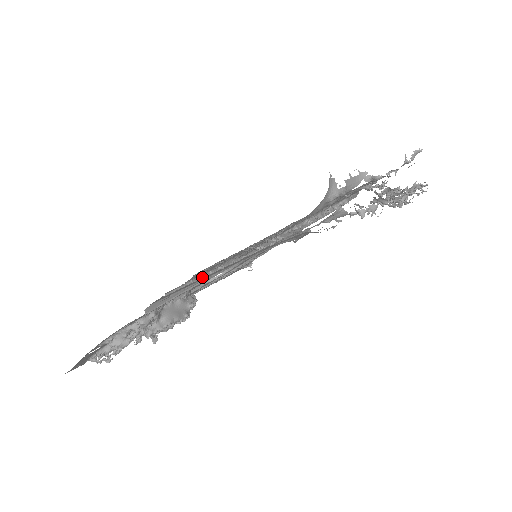
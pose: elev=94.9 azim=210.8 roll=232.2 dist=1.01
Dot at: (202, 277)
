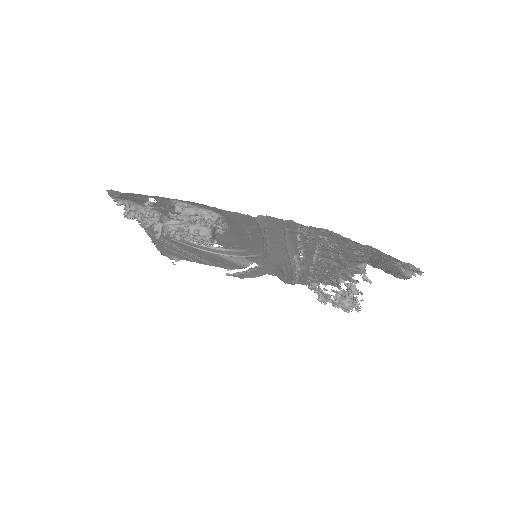
Dot at: (286, 233)
